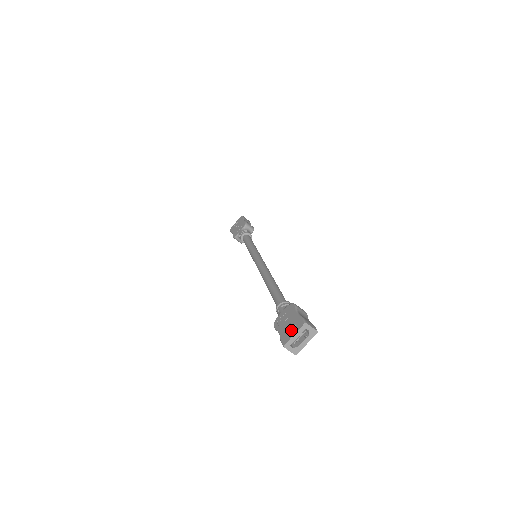
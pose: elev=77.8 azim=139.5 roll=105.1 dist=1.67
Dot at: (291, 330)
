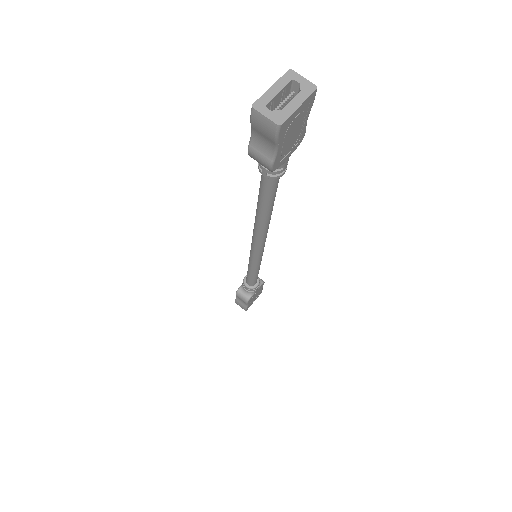
Dot at: occluded
